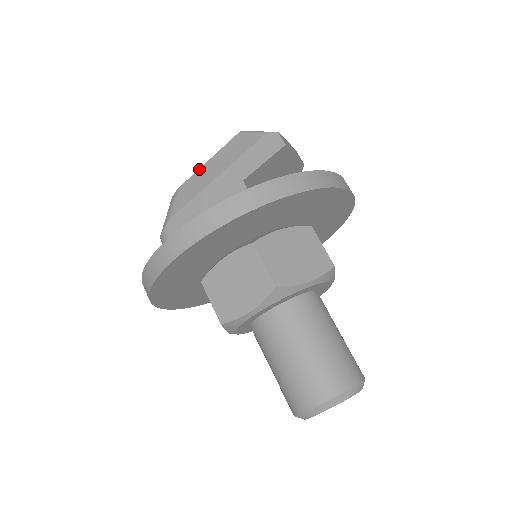
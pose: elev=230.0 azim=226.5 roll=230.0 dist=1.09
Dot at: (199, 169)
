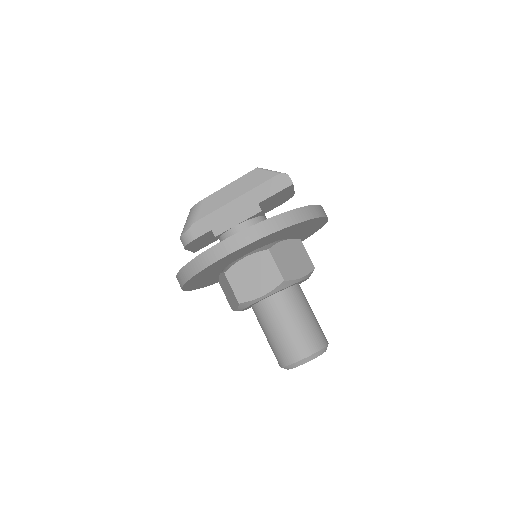
Dot at: (221, 189)
